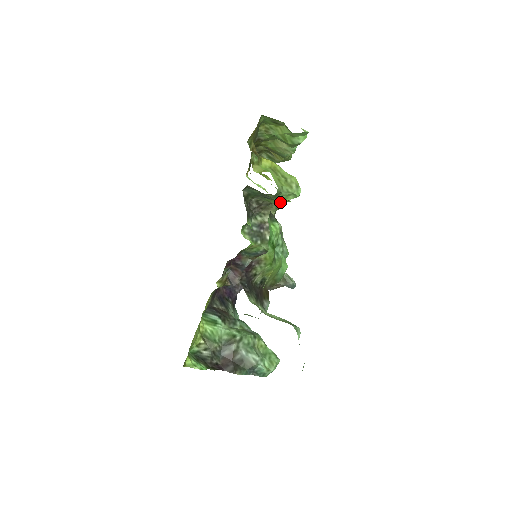
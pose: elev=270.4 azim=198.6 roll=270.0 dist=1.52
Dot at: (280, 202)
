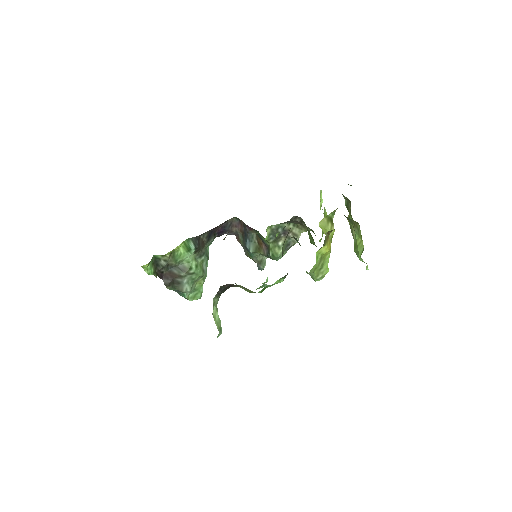
Dot at: (312, 242)
